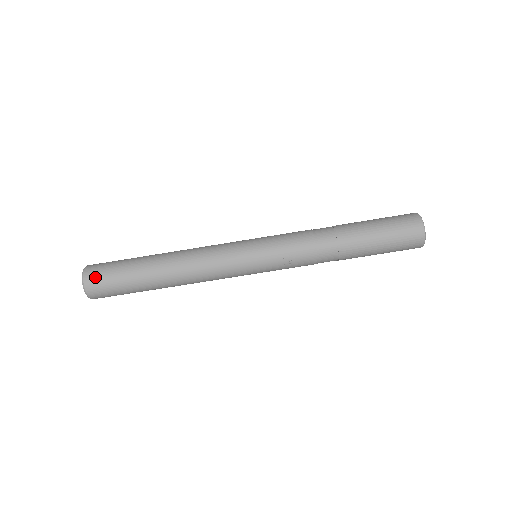
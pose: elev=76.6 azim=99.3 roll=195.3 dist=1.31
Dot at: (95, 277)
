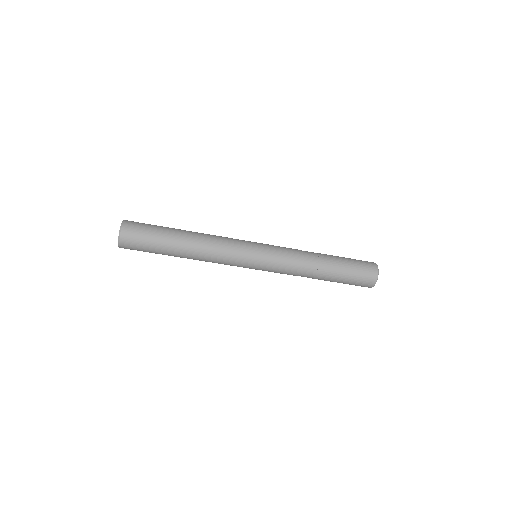
Dot at: (129, 247)
